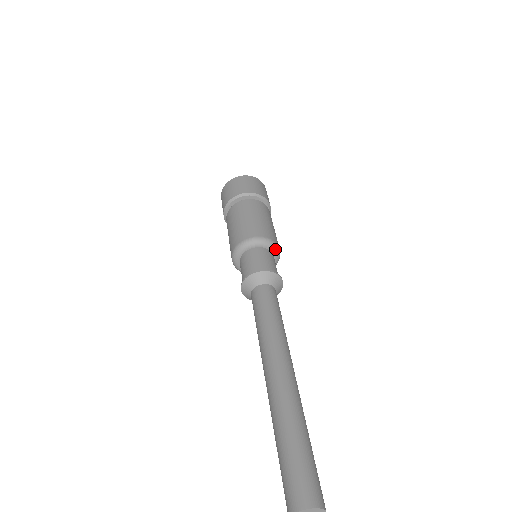
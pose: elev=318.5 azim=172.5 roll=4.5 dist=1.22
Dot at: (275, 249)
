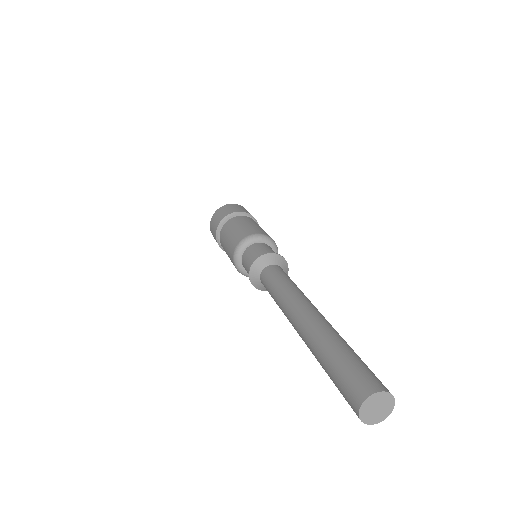
Dot at: (258, 238)
